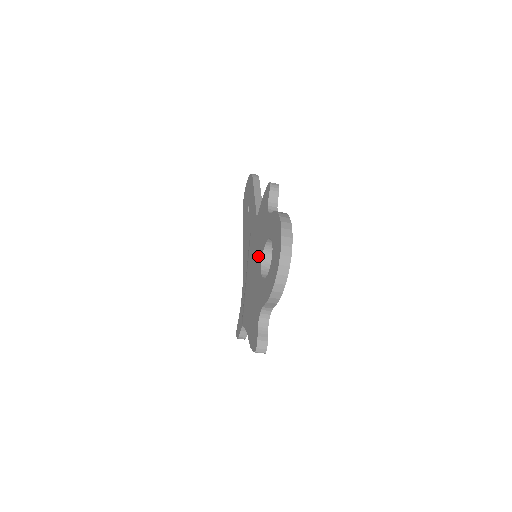
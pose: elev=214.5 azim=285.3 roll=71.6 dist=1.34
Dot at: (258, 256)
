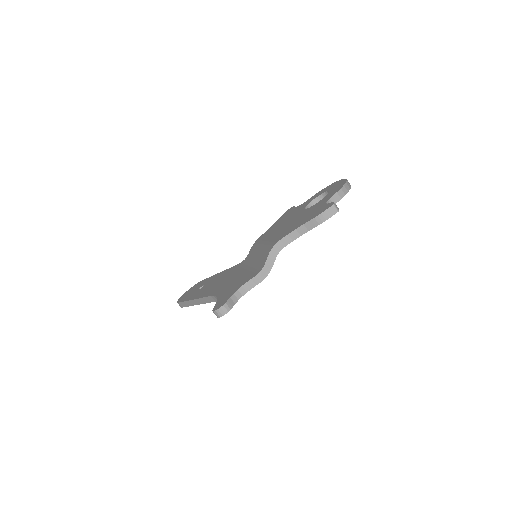
Dot at: (295, 215)
